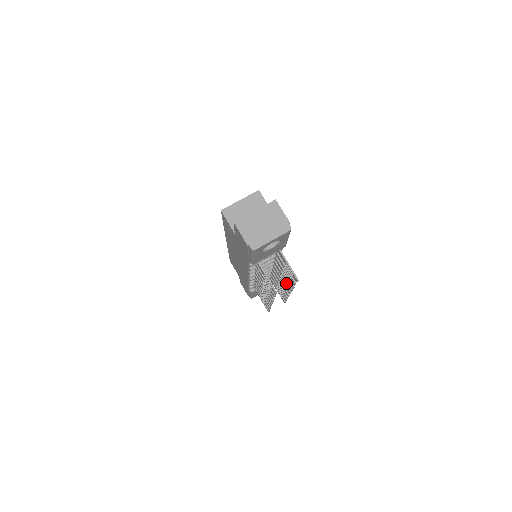
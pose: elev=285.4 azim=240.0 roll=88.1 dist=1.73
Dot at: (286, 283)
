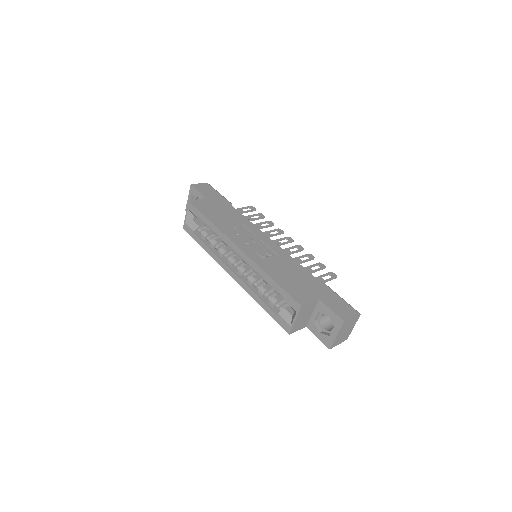
Dot at: occluded
